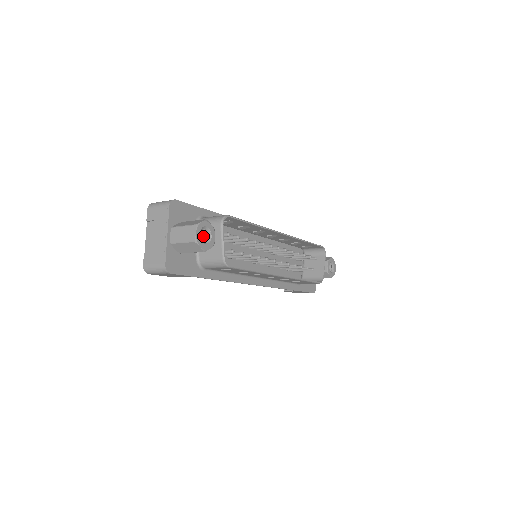
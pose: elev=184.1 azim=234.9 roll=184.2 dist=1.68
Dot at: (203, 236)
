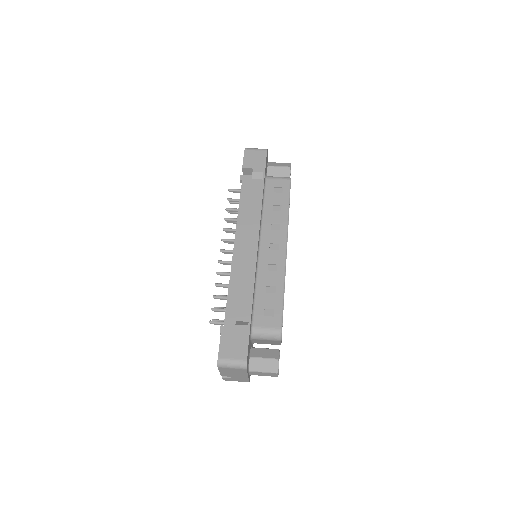
Dot at: occluded
